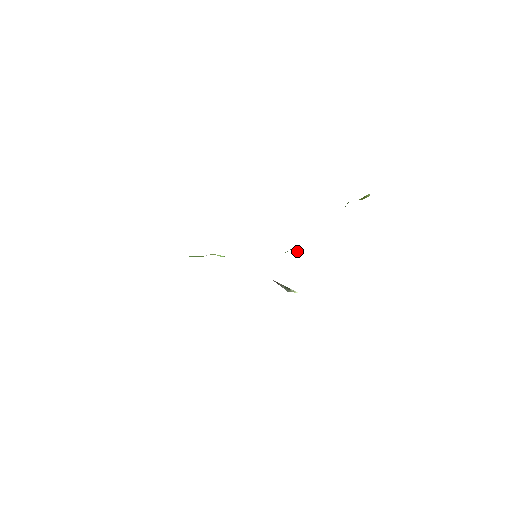
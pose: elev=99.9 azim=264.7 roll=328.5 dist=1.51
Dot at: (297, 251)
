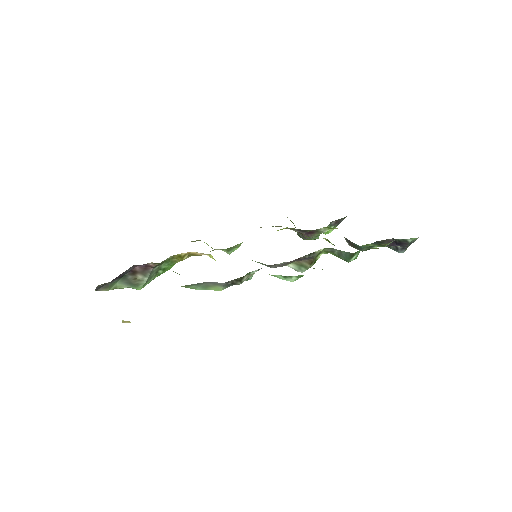
Dot at: occluded
